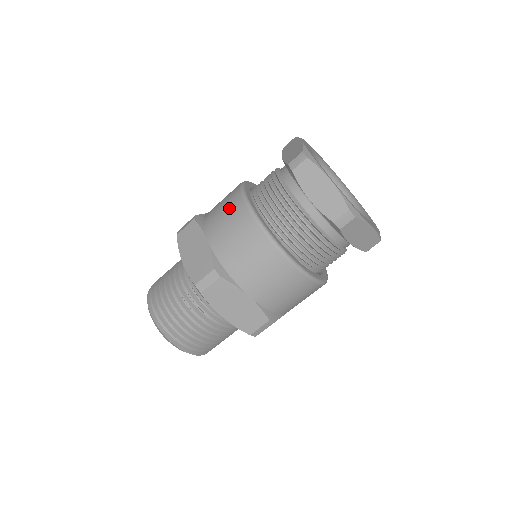
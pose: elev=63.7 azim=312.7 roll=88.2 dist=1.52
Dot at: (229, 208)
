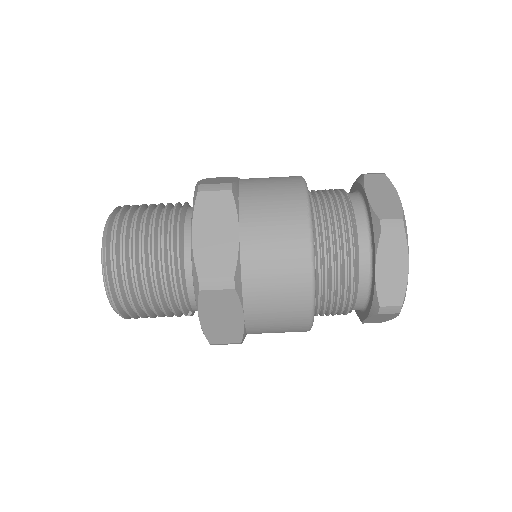
Dot at: occluded
